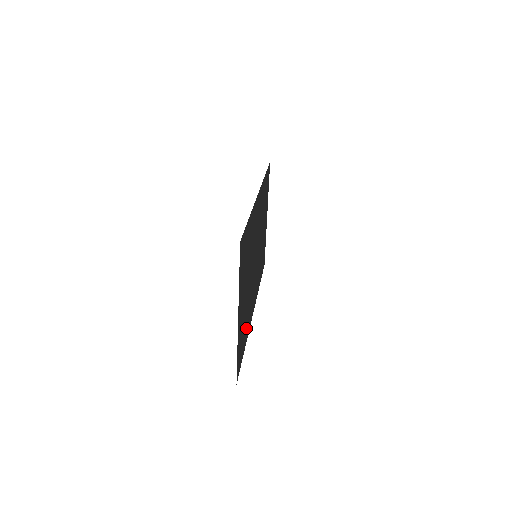
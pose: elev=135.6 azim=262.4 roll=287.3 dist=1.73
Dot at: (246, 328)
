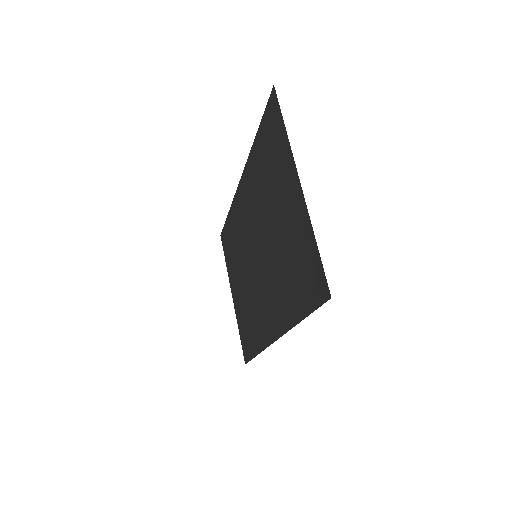
Dot at: (290, 294)
